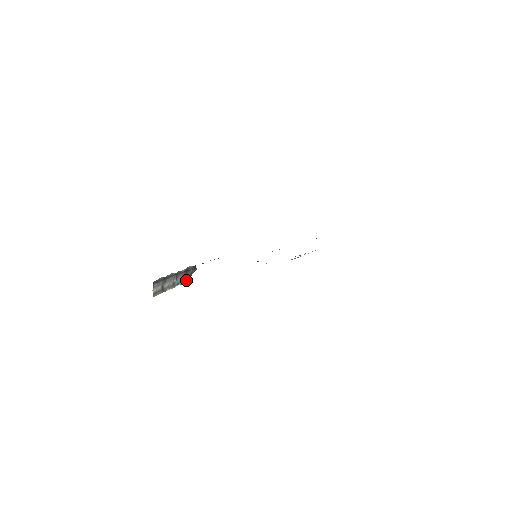
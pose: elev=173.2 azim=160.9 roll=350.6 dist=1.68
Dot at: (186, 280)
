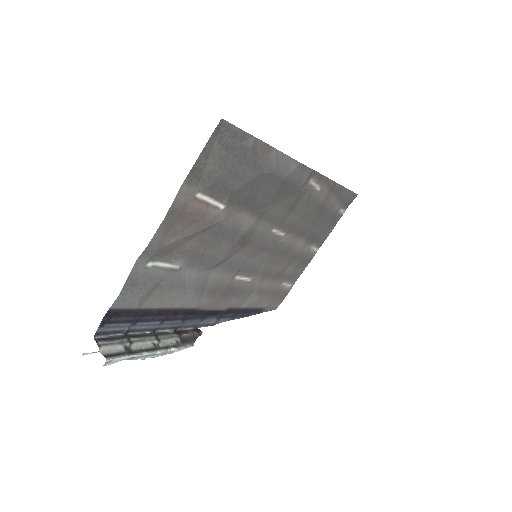
Dot at: (186, 345)
